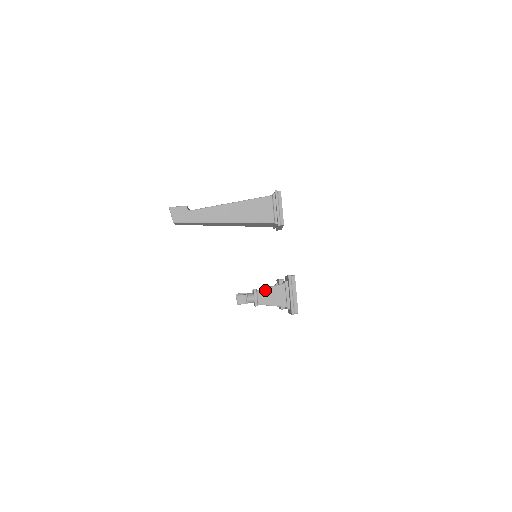
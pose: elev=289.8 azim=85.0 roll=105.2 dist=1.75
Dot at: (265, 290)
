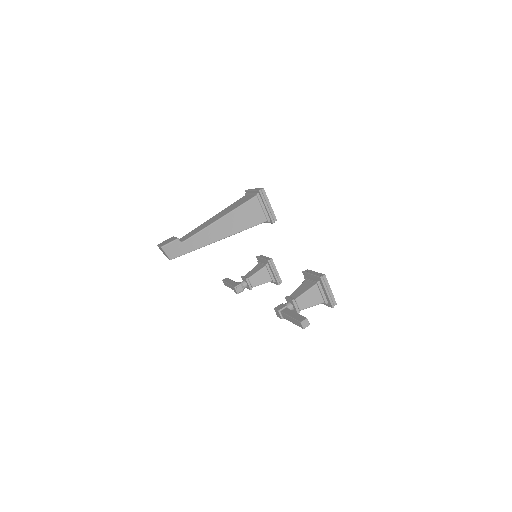
Dot at: (302, 297)
